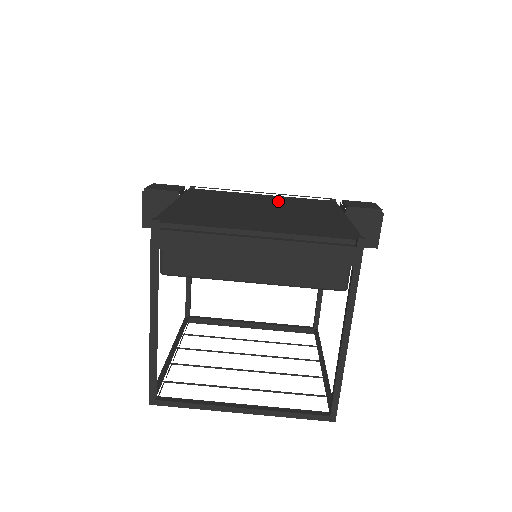
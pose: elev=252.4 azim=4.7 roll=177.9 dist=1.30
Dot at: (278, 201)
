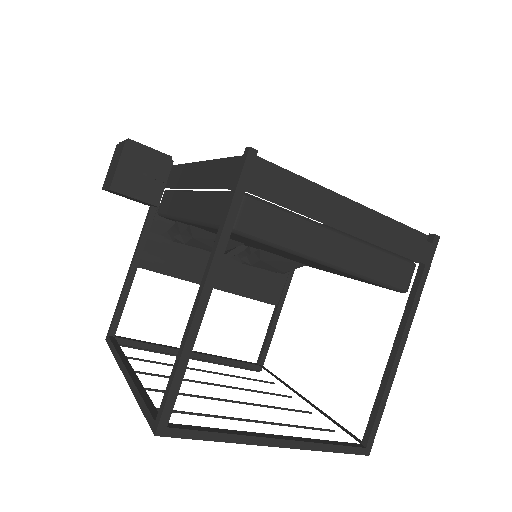
Dot at: occluded
